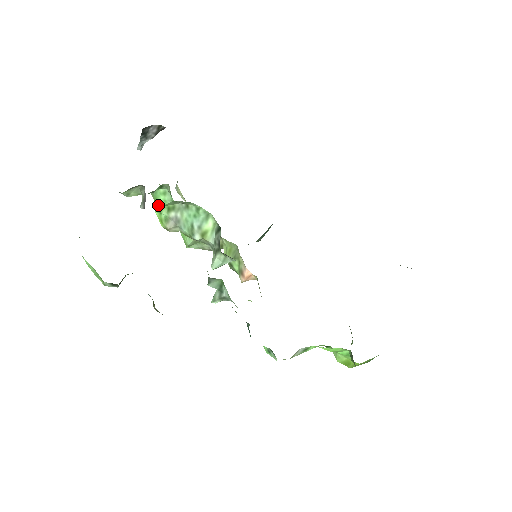
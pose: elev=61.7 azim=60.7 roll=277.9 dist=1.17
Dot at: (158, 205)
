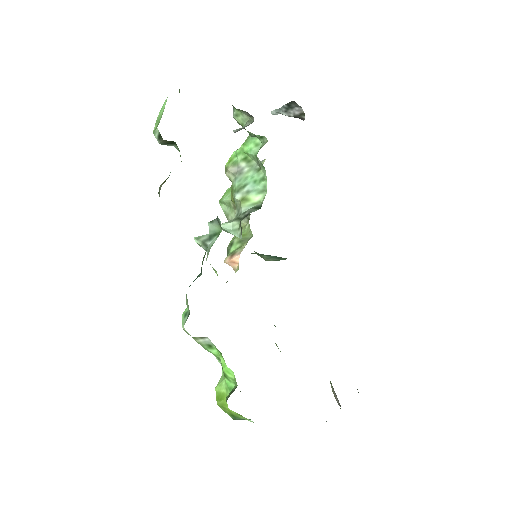
Dot at: (243, 148)
